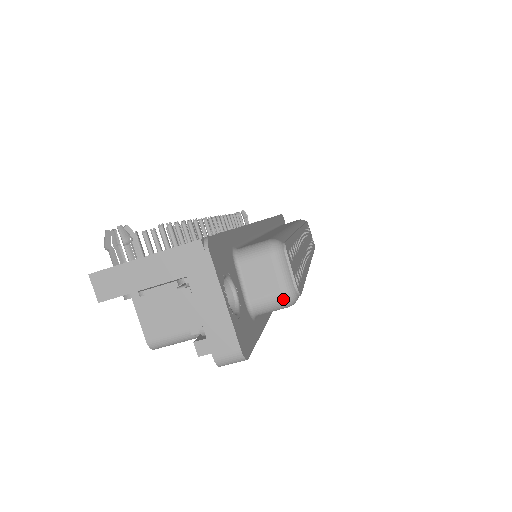
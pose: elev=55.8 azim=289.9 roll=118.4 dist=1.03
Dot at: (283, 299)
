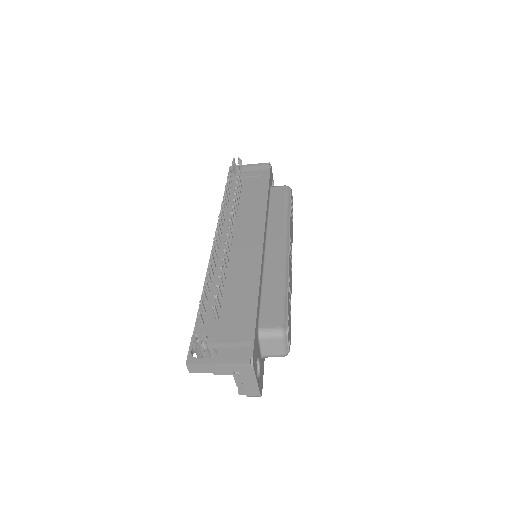
Dot at: occluded
